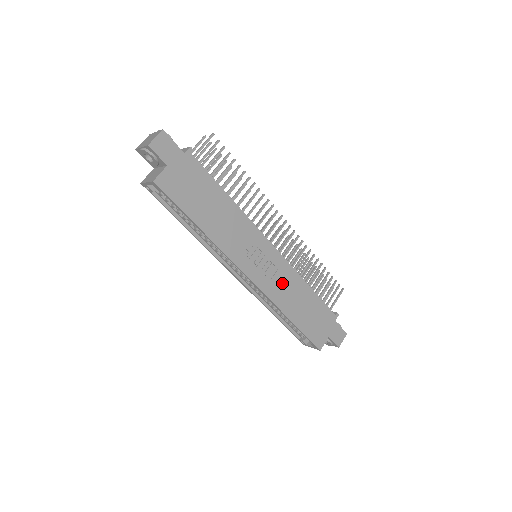
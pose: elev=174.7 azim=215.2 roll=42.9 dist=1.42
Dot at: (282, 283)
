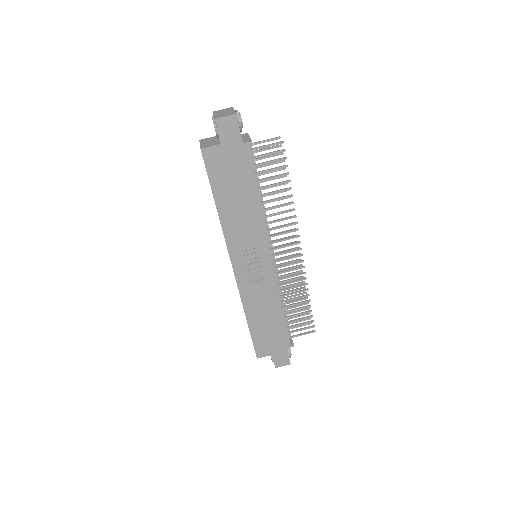
Dot at: (260, 291)
